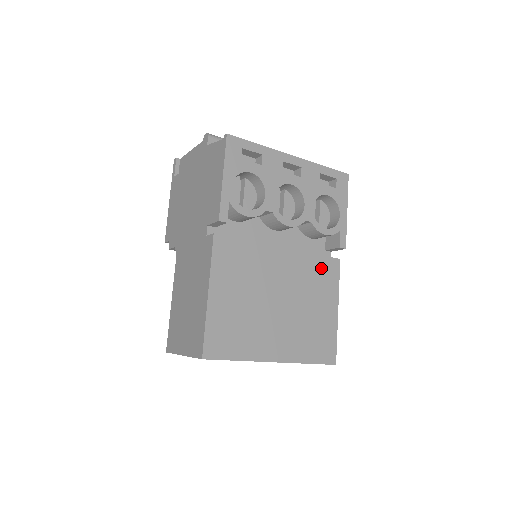
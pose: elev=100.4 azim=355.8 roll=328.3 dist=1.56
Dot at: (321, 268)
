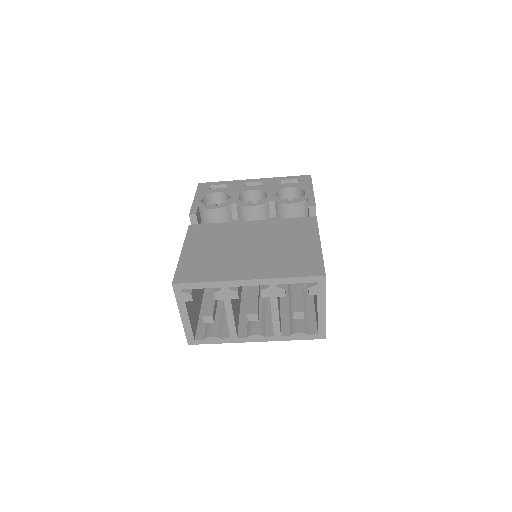
Dot at: (295, 224)
